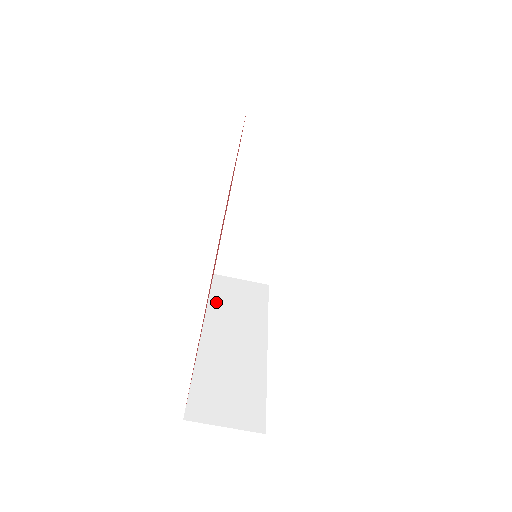
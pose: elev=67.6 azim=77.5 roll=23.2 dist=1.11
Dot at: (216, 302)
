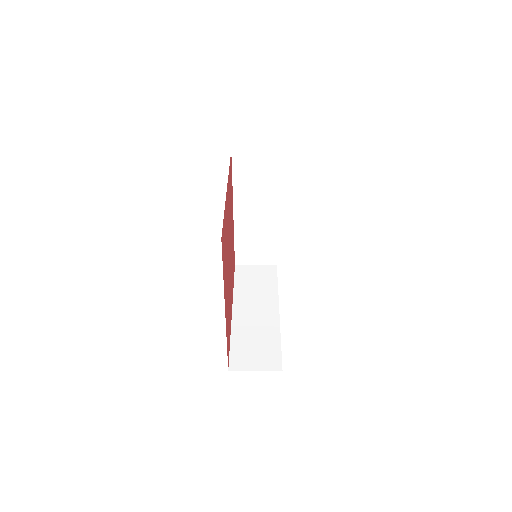
Dot at: (239, 287)
